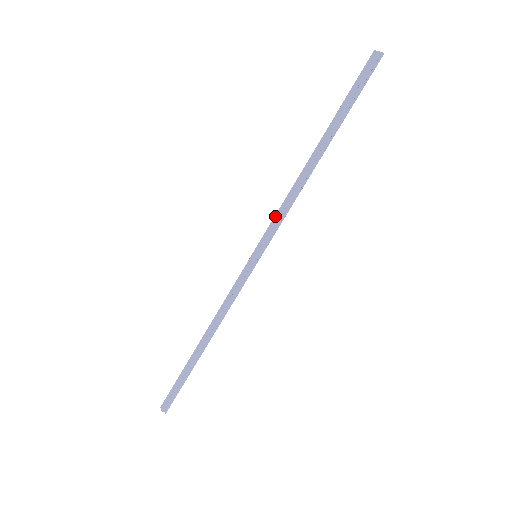
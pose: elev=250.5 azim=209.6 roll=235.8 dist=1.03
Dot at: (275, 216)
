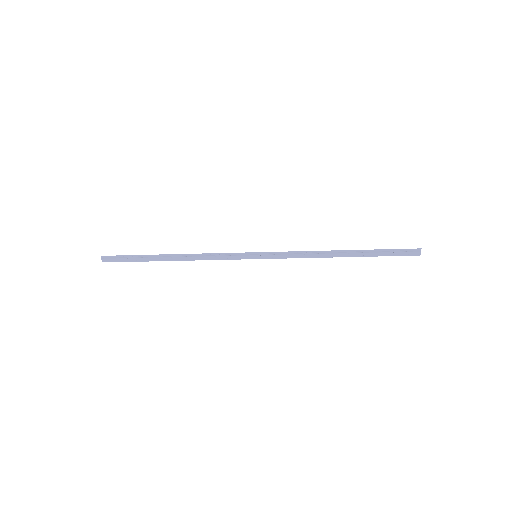
Dot at: (289, 255)
